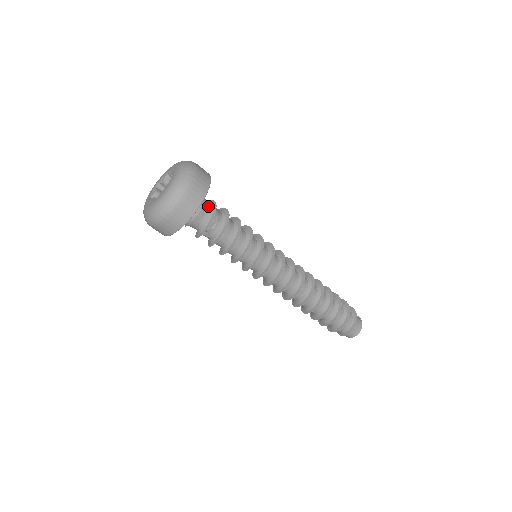
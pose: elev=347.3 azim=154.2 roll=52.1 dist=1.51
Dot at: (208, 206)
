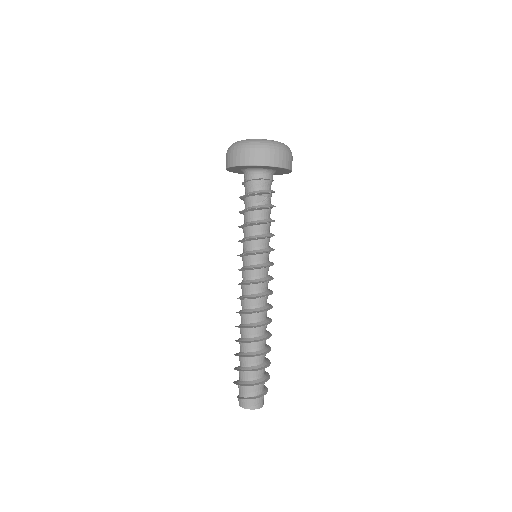
Dot at: occluded
